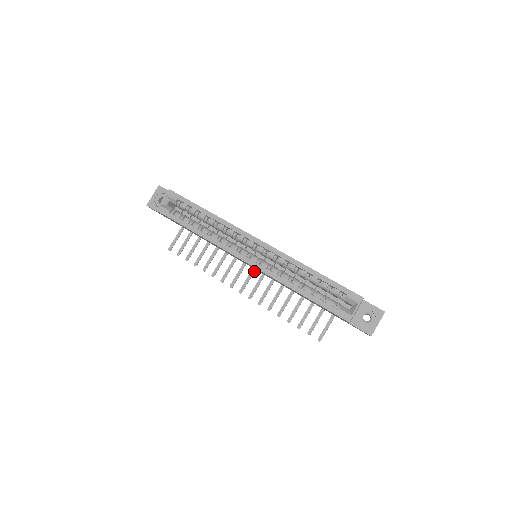
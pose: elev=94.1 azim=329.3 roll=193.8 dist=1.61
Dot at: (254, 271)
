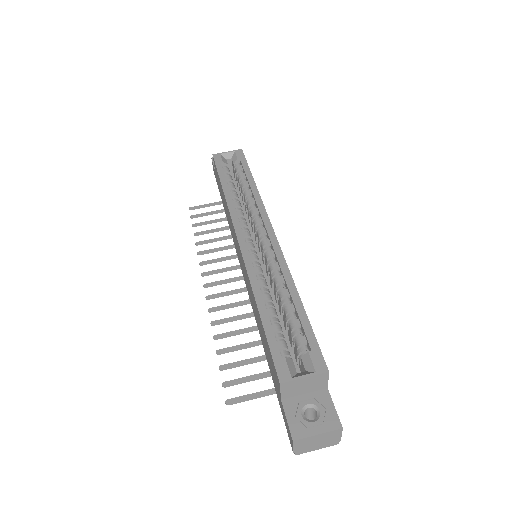
Dot at: (240, 279)
